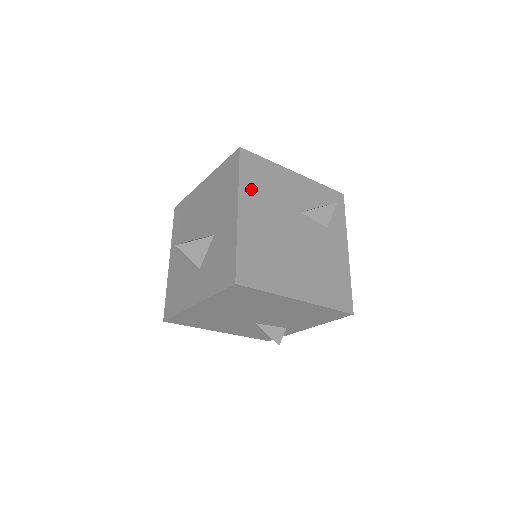
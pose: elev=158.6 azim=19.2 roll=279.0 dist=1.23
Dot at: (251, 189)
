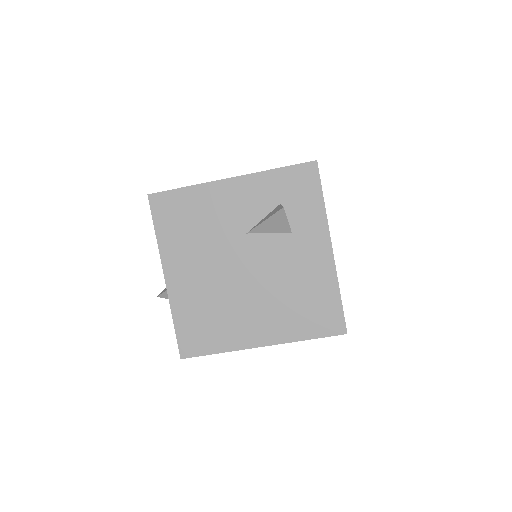
Dot at: (174, 242)
